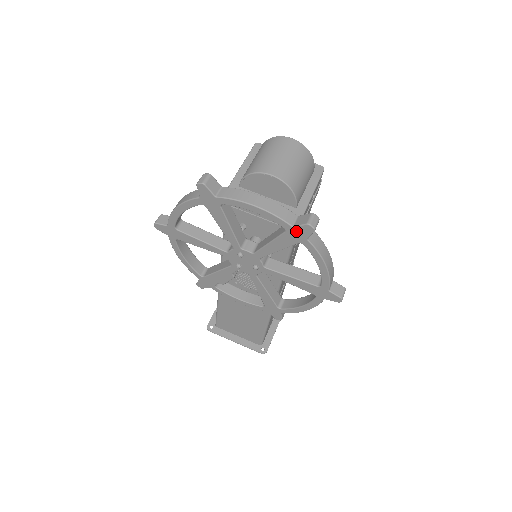
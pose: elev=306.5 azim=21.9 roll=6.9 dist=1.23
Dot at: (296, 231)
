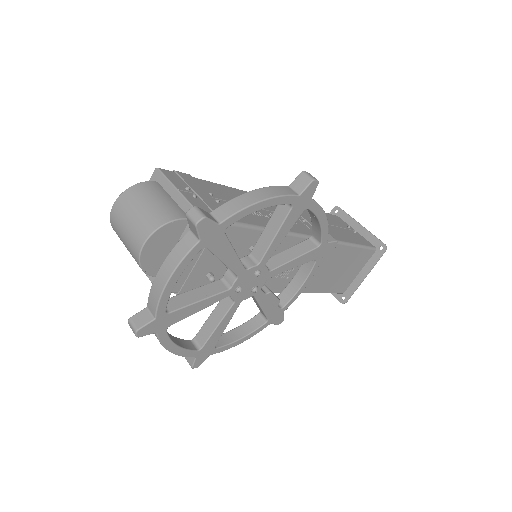
Dot at: (206, 237)
